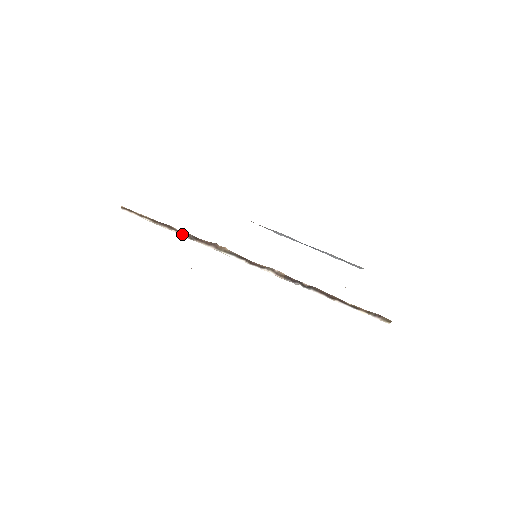
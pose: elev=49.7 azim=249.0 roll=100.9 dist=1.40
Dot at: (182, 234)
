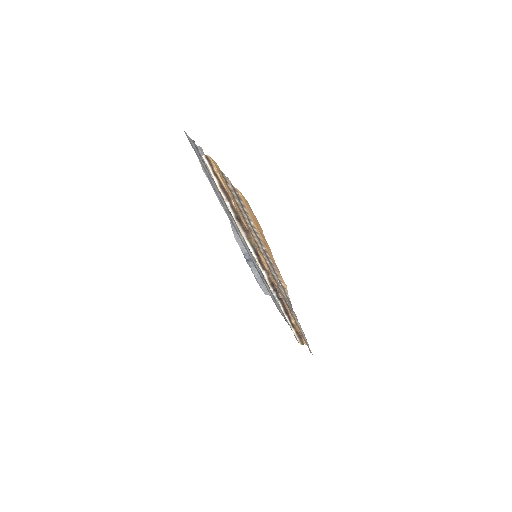
Dot at: (232, 210)
